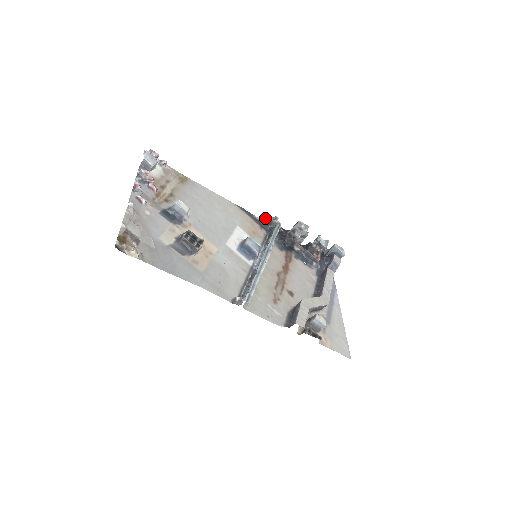
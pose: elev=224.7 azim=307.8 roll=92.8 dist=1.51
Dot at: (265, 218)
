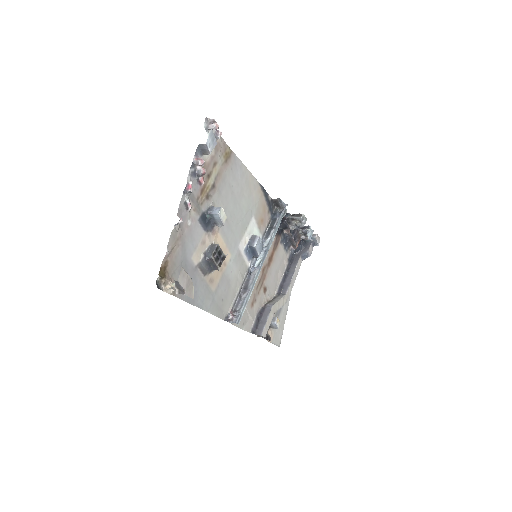
Dot at: (277, 201)
